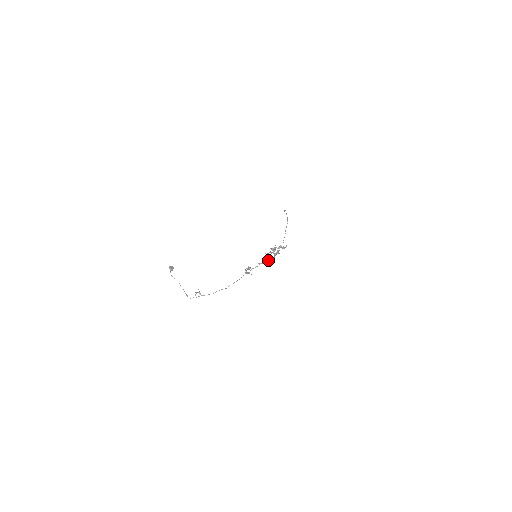
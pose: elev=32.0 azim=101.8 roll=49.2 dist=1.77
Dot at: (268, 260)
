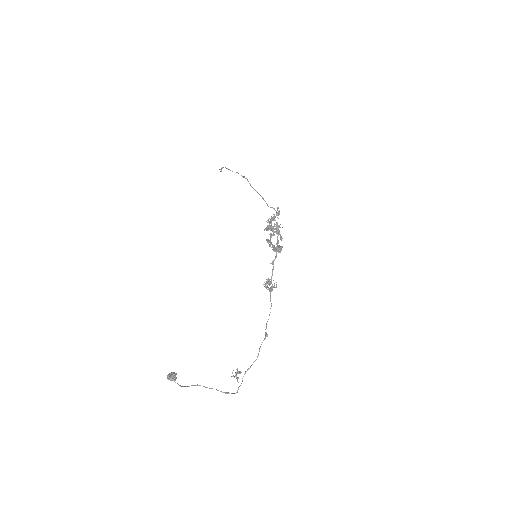
Dot at: (277, 247)
